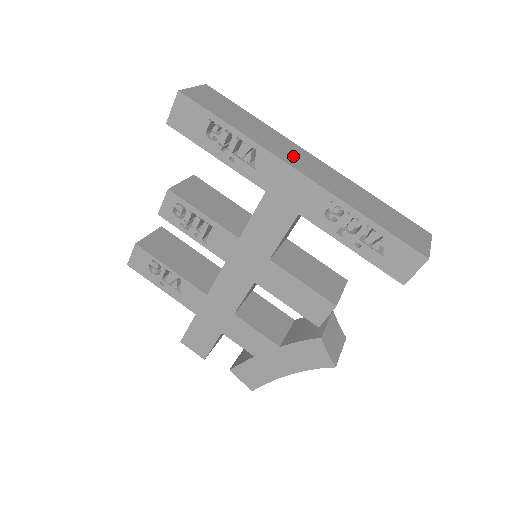
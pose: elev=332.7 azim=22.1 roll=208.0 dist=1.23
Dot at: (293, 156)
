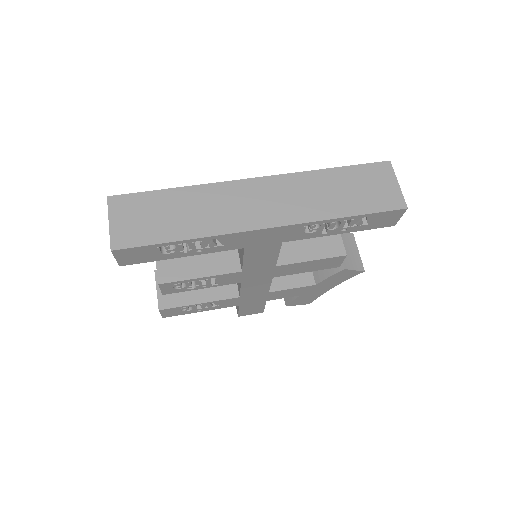
Dot at: (244, 209)
